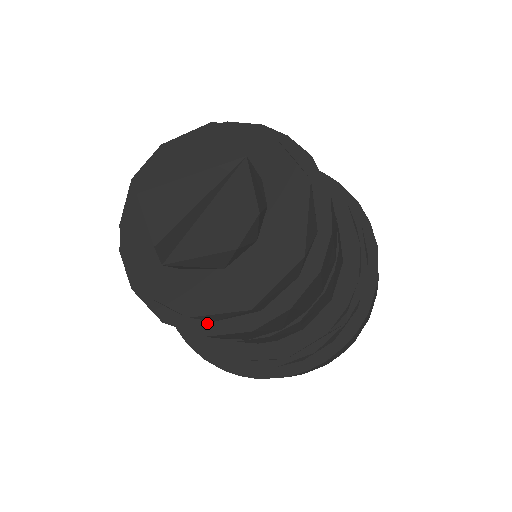
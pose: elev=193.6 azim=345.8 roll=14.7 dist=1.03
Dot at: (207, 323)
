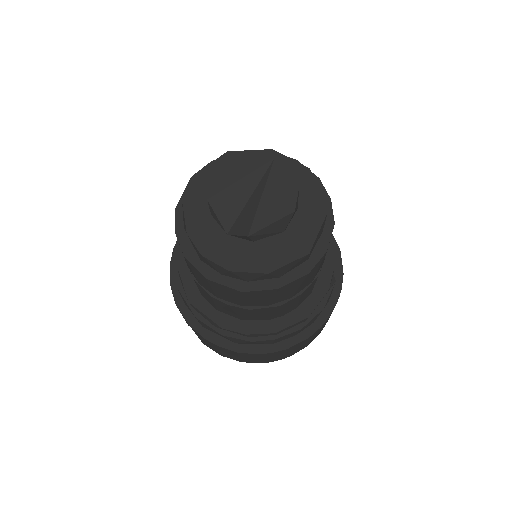
Dot at: (275, 280)
